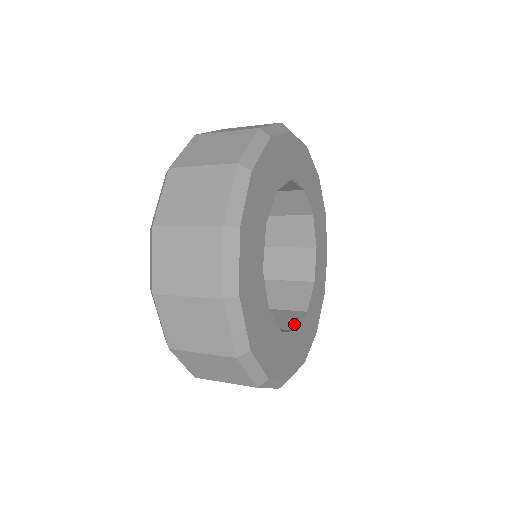
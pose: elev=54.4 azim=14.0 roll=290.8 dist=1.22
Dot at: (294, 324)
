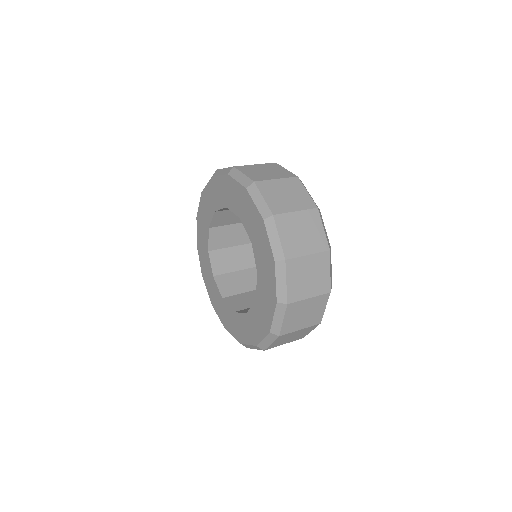
Dot at: occluded
